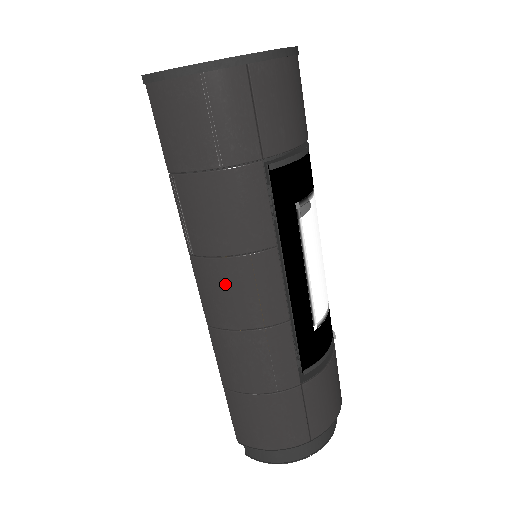
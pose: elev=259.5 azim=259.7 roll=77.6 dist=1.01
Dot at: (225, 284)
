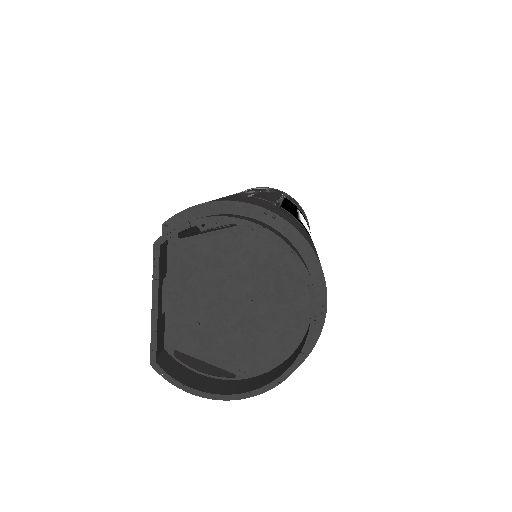
Dot at: occluded
